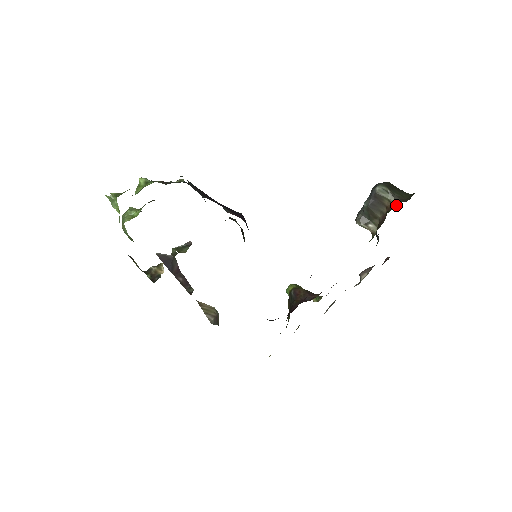
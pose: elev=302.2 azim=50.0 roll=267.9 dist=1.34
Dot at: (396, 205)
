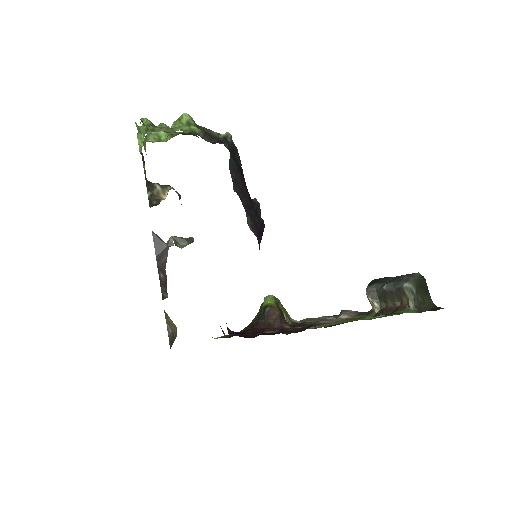
Dot at: (411, 310)
